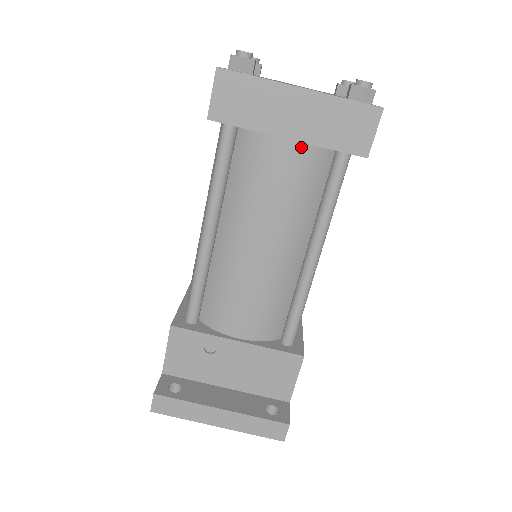
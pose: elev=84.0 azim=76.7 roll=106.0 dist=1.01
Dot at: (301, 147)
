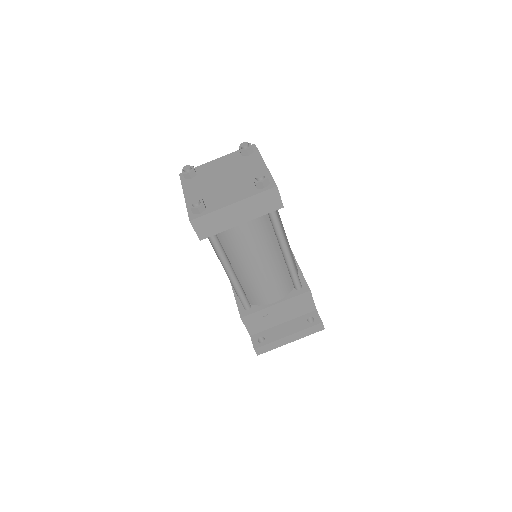
Dot at: (250, 221)
